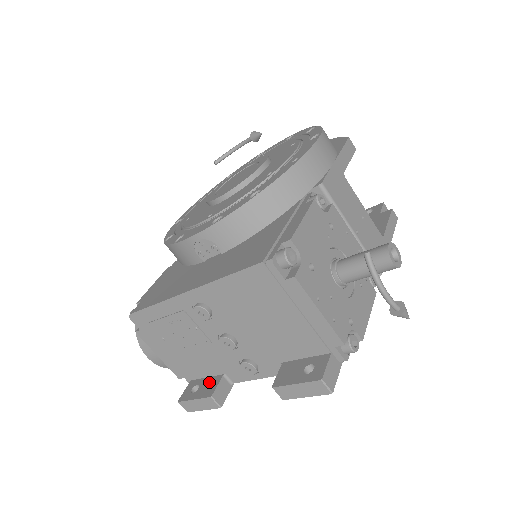
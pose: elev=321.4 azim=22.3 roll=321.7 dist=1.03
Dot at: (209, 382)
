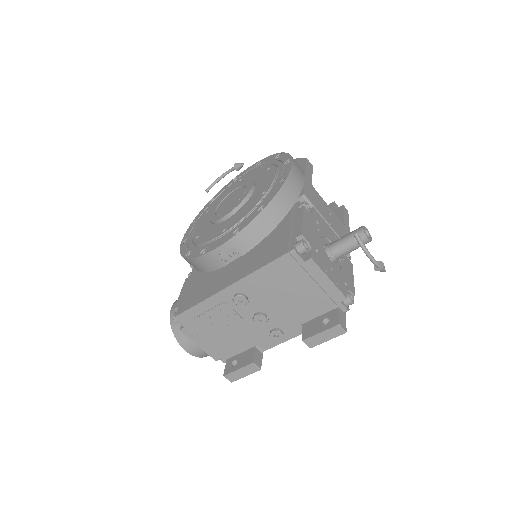
Dot at: (245, 355)
